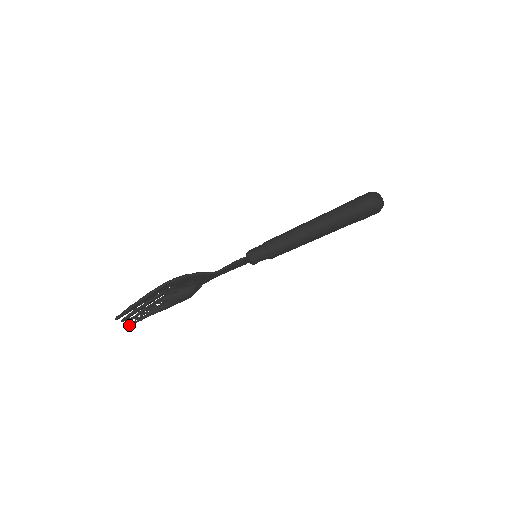
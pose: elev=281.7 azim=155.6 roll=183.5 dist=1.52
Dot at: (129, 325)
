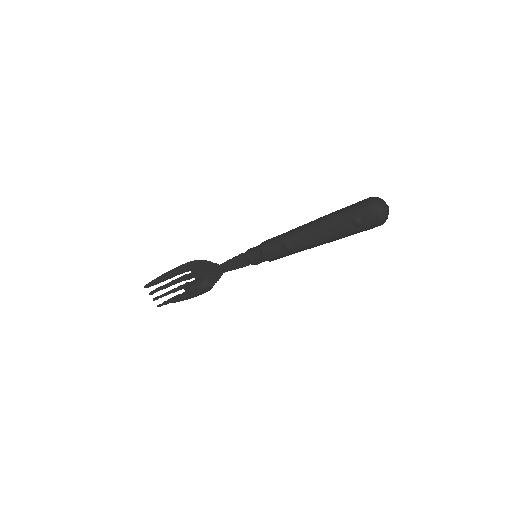
Dot at: (157, 305)
